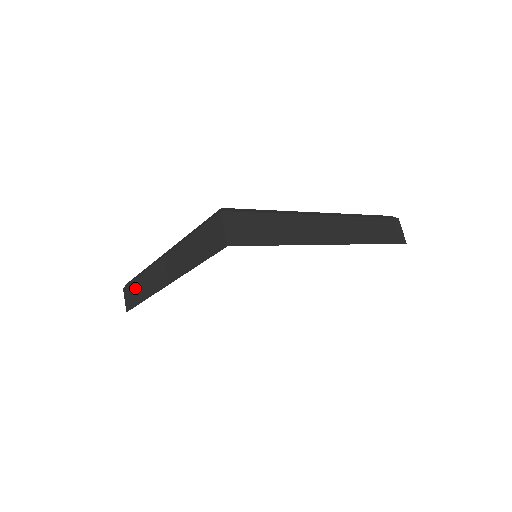
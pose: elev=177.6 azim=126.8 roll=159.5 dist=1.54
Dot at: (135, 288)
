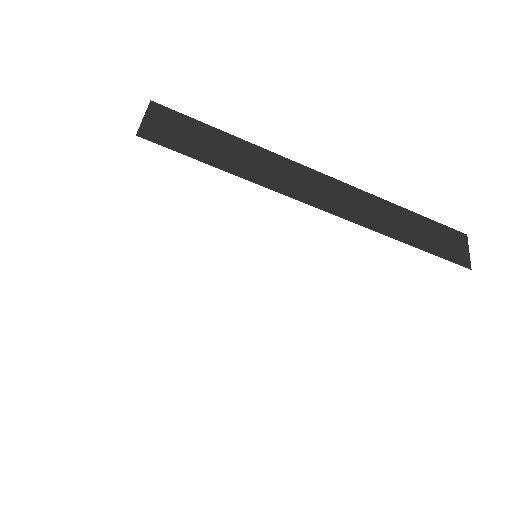
Dot at: occluded
